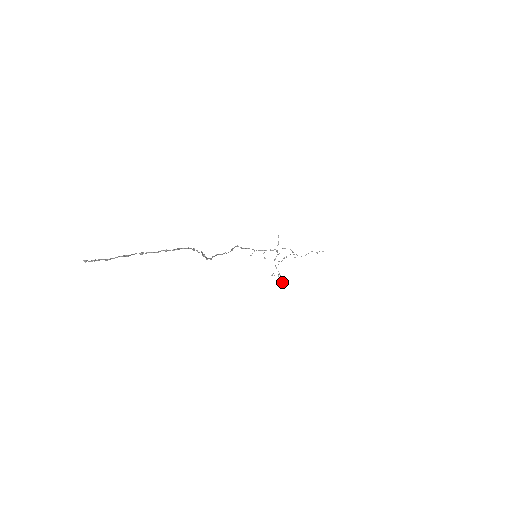
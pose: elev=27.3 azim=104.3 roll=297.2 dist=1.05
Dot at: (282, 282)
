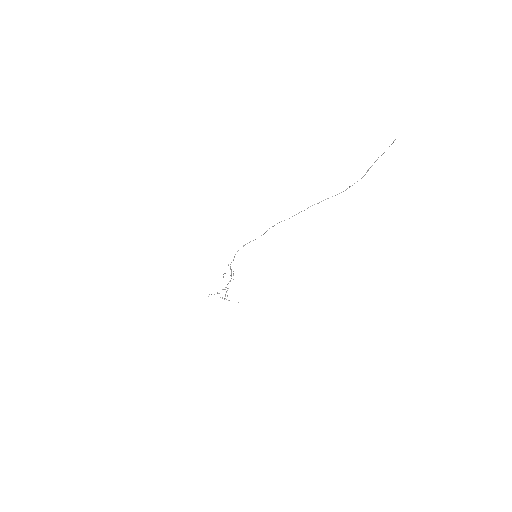
Dot at: occluded
